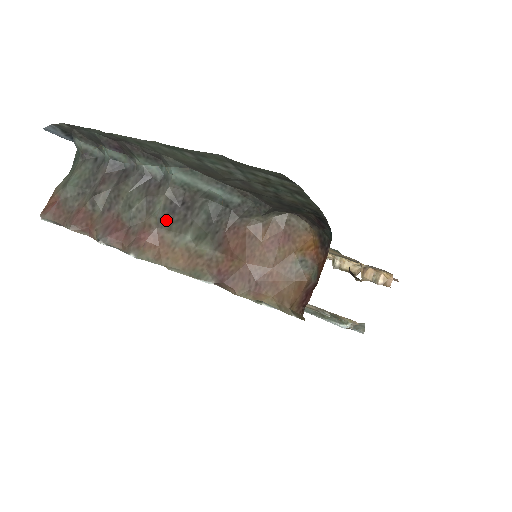
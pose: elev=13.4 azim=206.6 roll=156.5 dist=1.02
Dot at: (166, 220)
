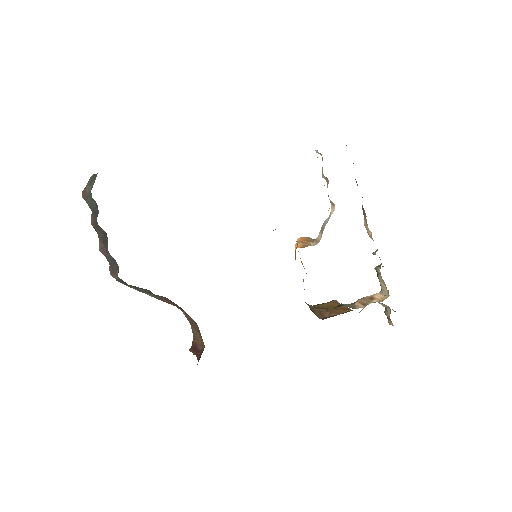
Dot at: (121, 282)
